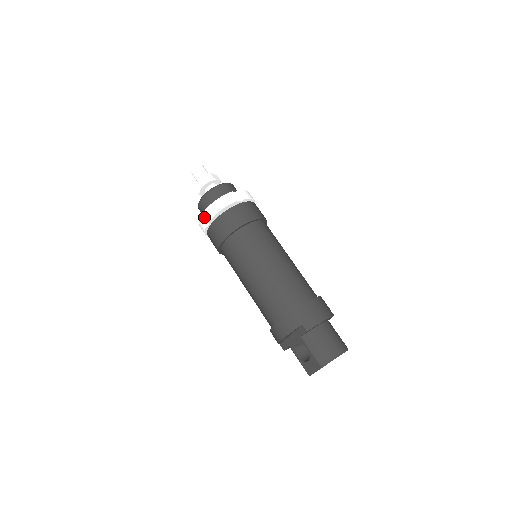
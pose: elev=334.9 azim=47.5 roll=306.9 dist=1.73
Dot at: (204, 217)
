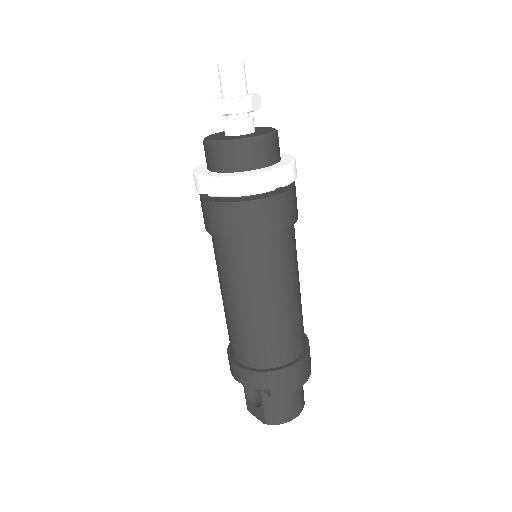
Dot at: (207, 184)
